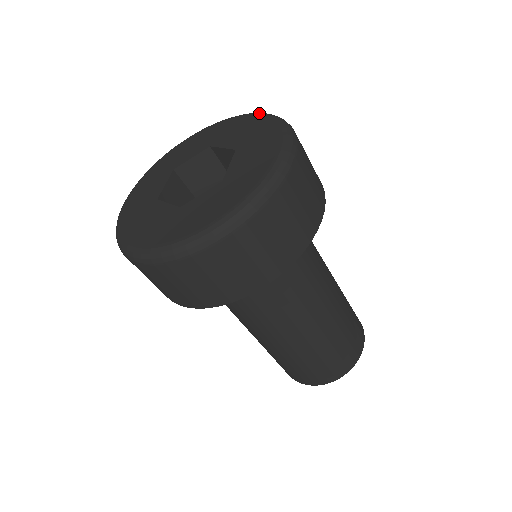
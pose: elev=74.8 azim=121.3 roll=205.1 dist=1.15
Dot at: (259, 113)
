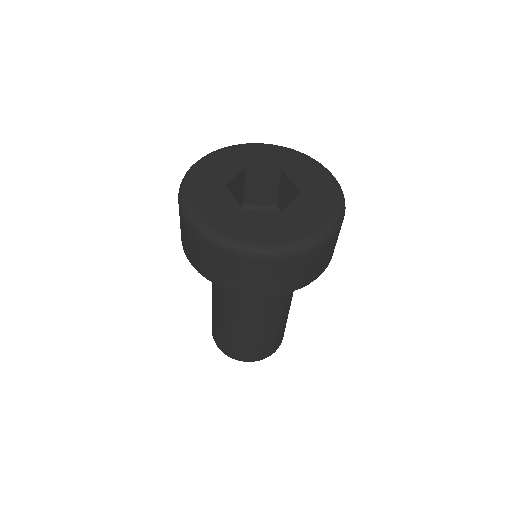
Dot at: (328, 171)
